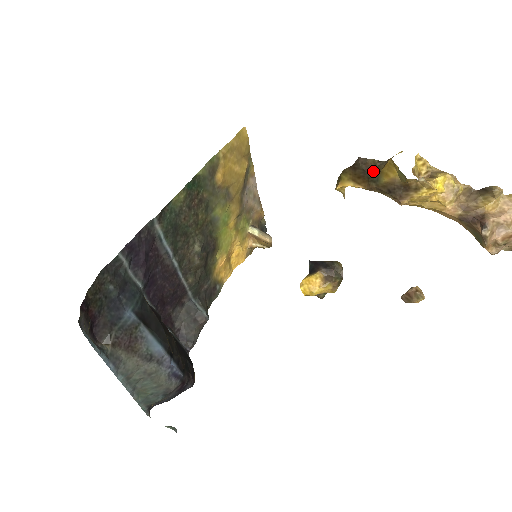
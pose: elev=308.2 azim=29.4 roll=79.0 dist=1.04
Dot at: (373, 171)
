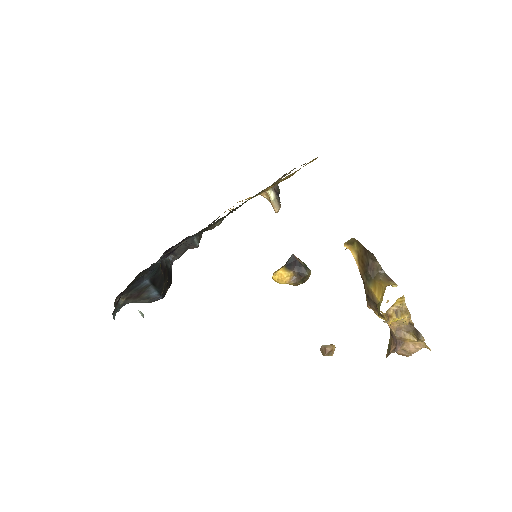
Dot at: (372, 272)
